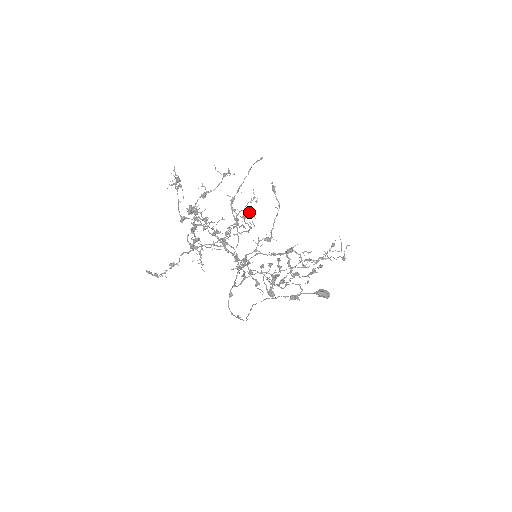
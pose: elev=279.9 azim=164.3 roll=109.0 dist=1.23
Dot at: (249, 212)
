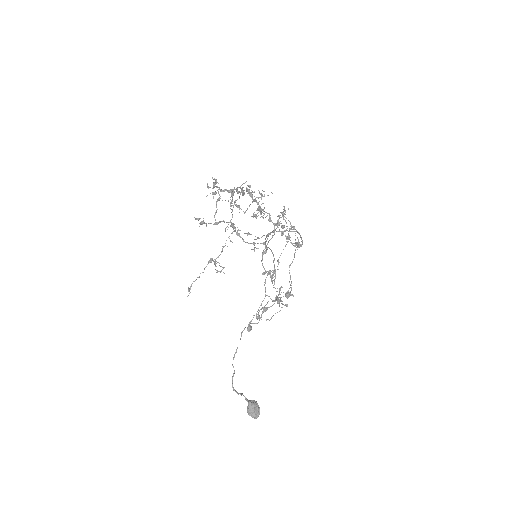
Dot at: occluded
